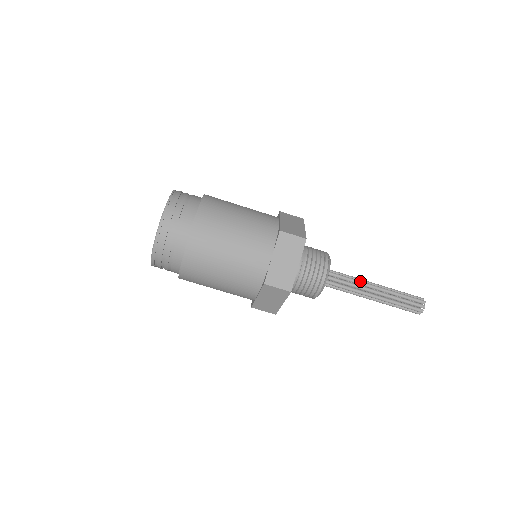
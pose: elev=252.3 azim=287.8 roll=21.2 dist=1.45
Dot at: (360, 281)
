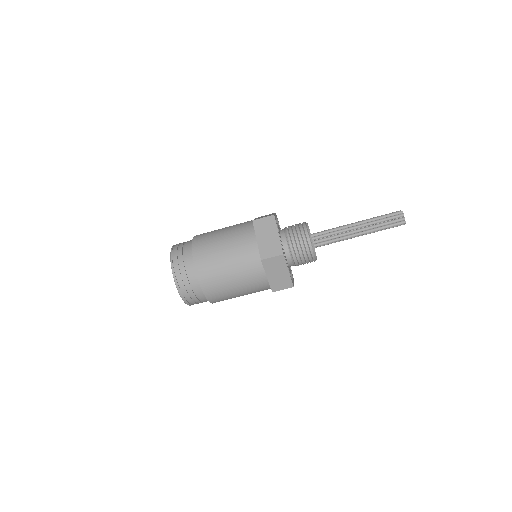
Dot at: (341, 226)
